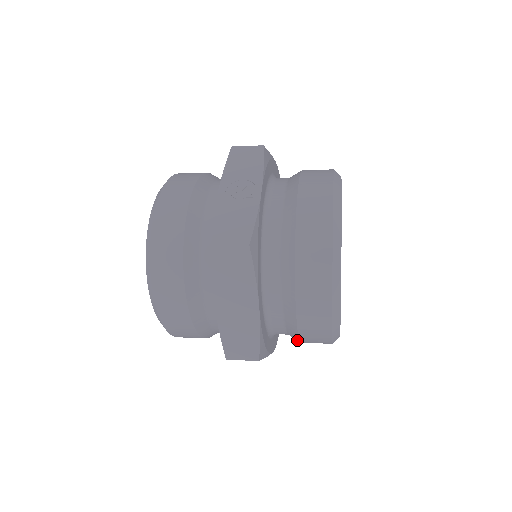
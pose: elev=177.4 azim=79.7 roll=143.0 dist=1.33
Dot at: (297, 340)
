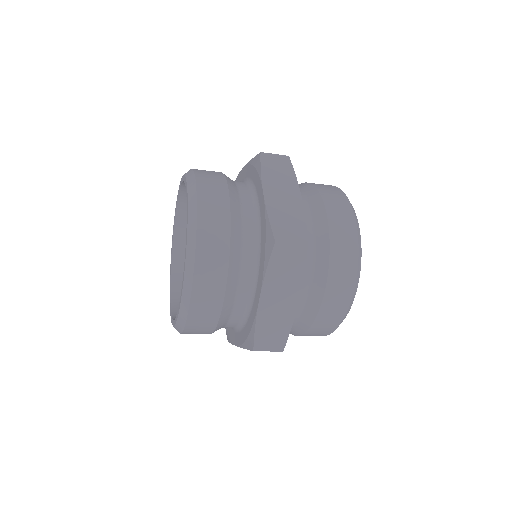
Dot at: (323, 279)
